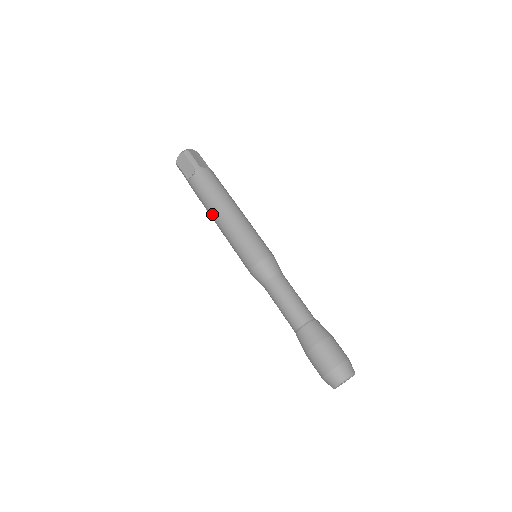
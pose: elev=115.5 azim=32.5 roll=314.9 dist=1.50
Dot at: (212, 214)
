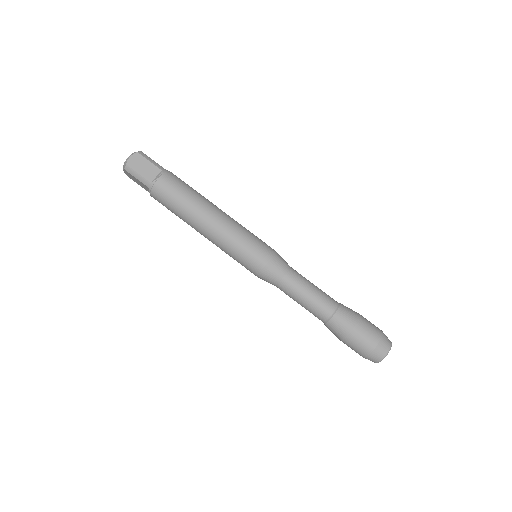
Dot at: (198, 215)
